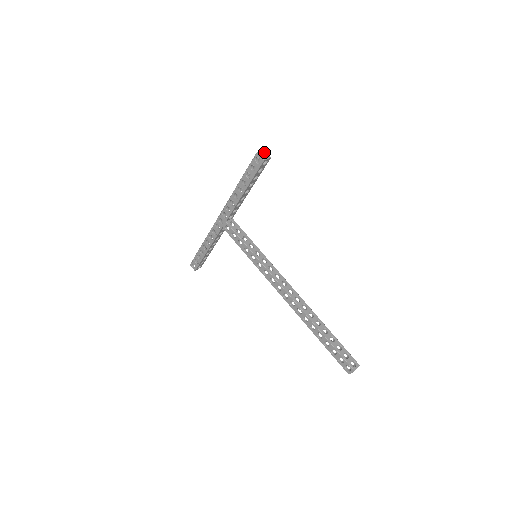
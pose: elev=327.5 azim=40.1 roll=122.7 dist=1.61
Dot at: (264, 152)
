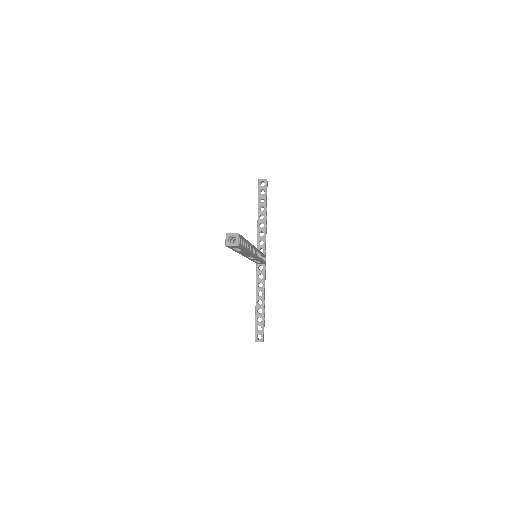
Dot at: occluded
